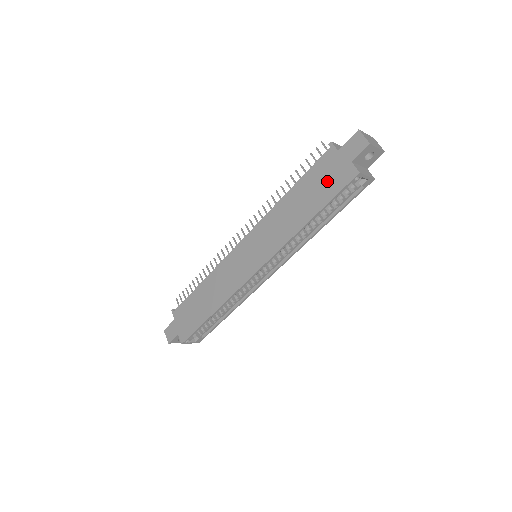
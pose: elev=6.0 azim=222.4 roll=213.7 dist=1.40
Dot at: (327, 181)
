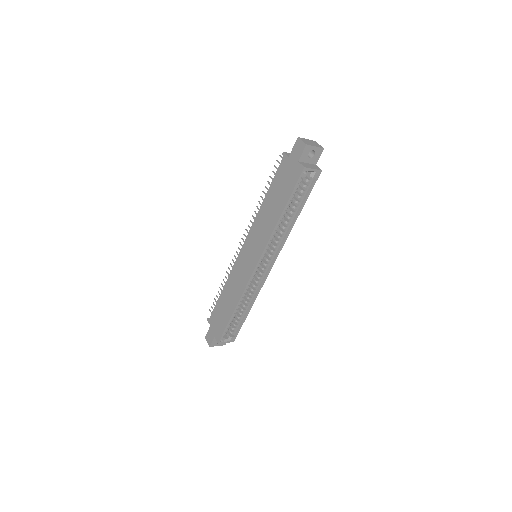
Dot at: (286, 181)
